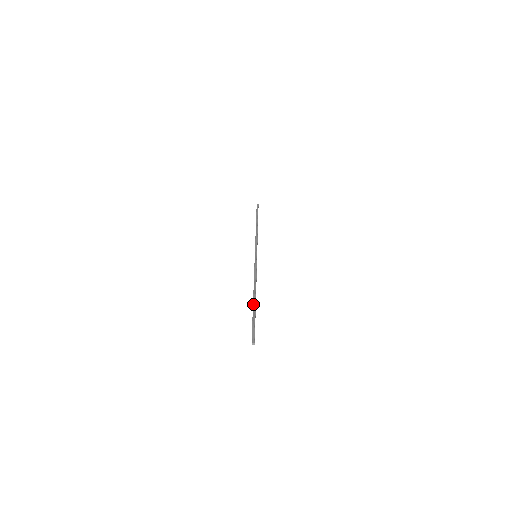
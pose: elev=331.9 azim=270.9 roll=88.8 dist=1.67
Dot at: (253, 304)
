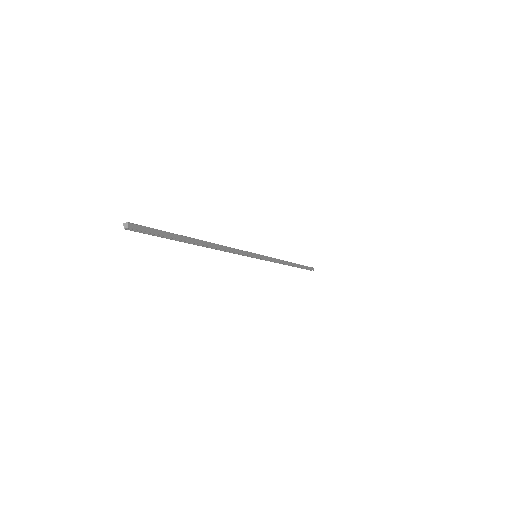
Dot at: (186, 237)
